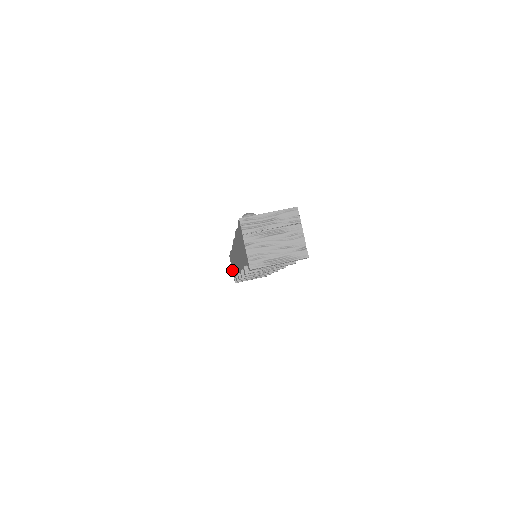
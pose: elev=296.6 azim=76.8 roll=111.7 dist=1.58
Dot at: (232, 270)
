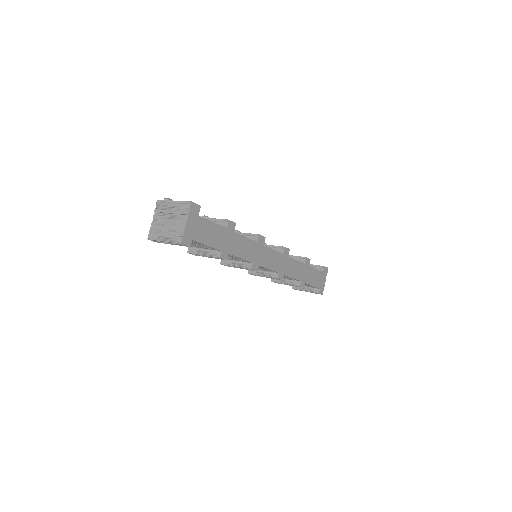
Dot at: occluded
